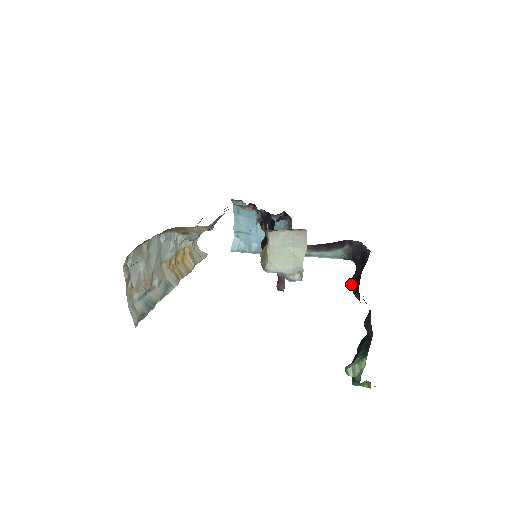
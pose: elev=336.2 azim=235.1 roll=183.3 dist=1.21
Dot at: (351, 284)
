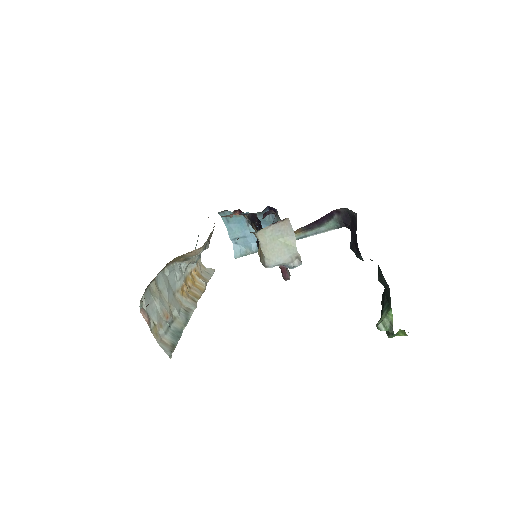
Dot at: (351, 249)
